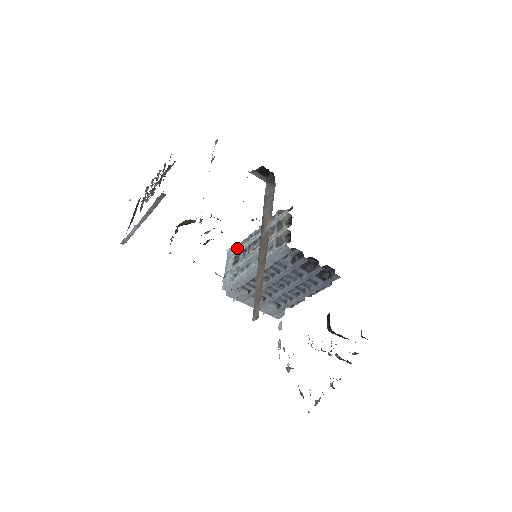
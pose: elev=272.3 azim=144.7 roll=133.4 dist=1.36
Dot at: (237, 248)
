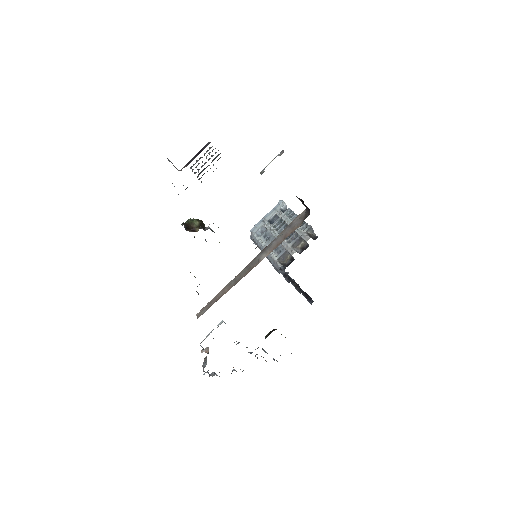
Dot at: (283, 209)
